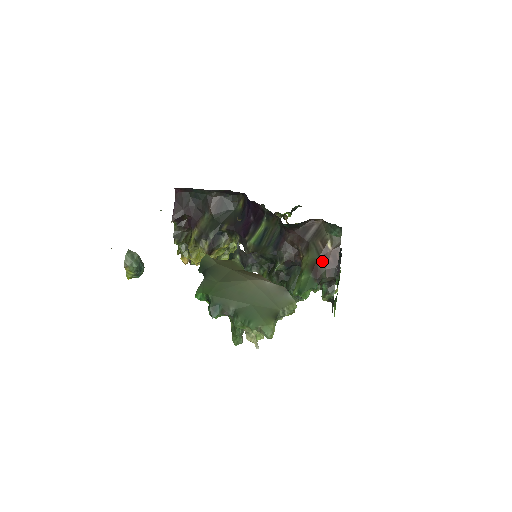
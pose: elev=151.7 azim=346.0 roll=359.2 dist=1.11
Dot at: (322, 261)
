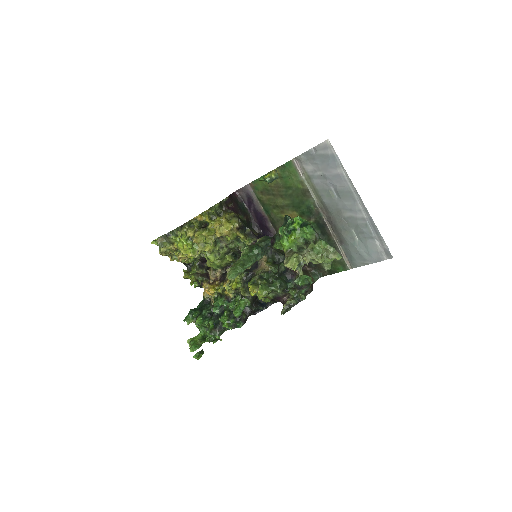
Dot at: occluded
